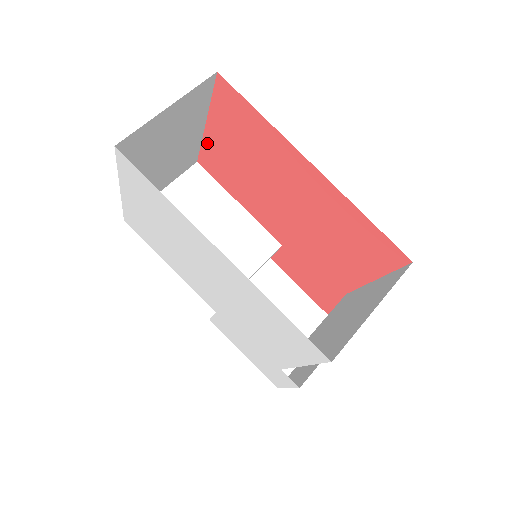
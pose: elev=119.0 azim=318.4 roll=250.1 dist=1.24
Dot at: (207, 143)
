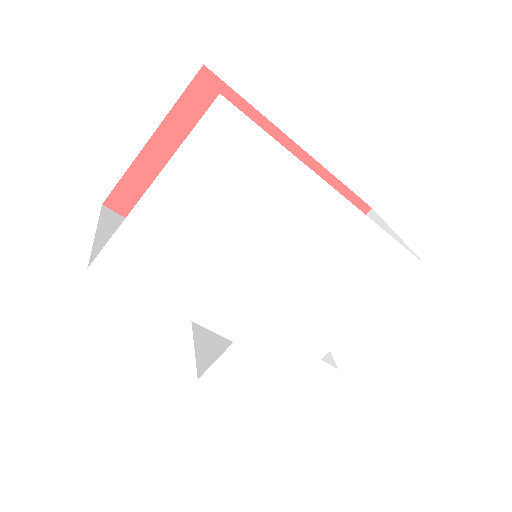
Dot at: (140, 166)
